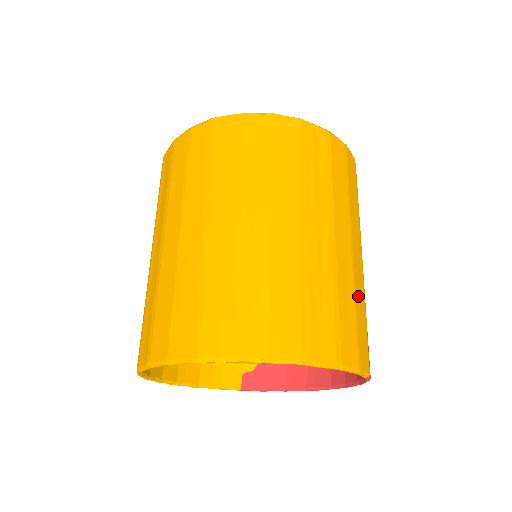
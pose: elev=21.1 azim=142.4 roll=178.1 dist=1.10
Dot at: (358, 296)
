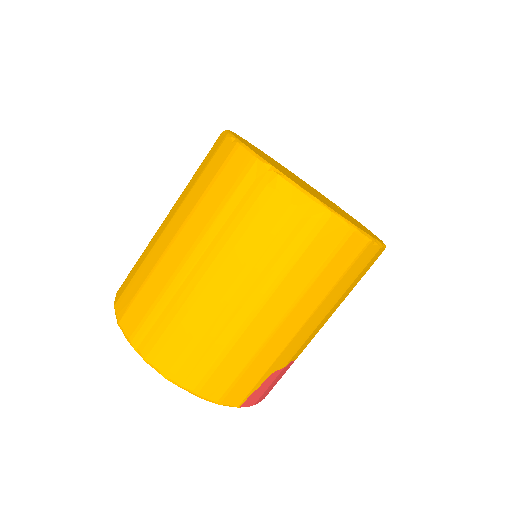
Dot at: (261, 358)
